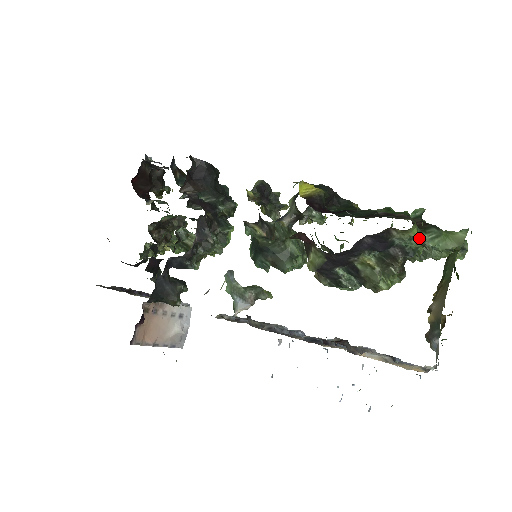
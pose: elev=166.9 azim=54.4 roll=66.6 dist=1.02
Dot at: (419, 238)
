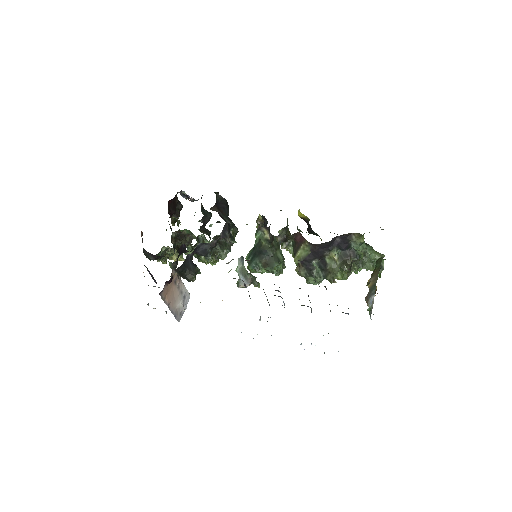
Dot at: (364, 246)
